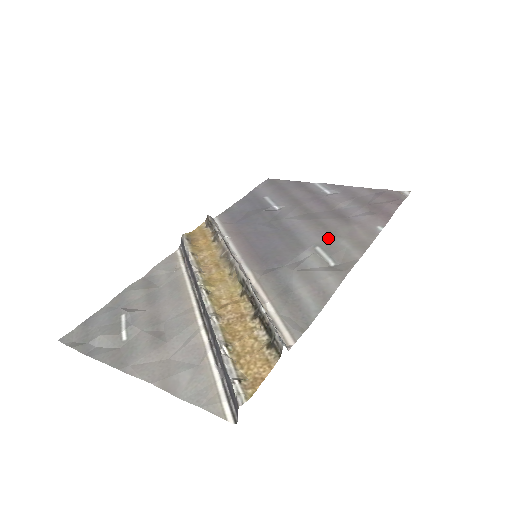
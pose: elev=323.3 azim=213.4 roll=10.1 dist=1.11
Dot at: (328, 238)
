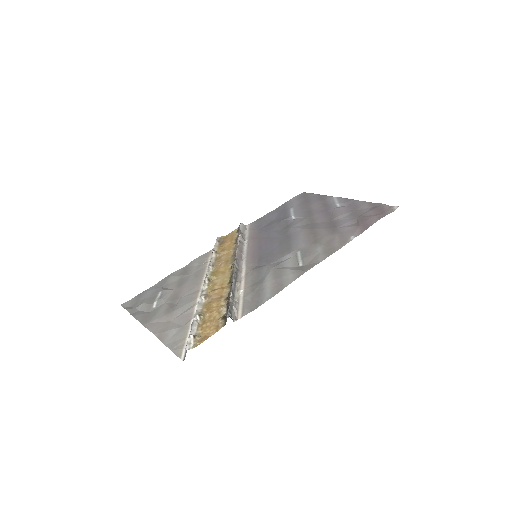
Dot at: (311, 244)
